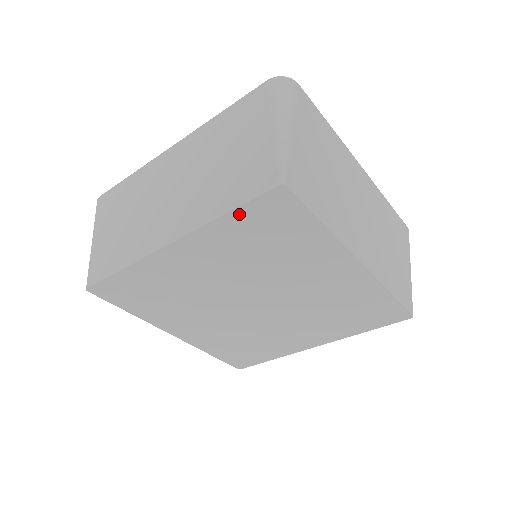
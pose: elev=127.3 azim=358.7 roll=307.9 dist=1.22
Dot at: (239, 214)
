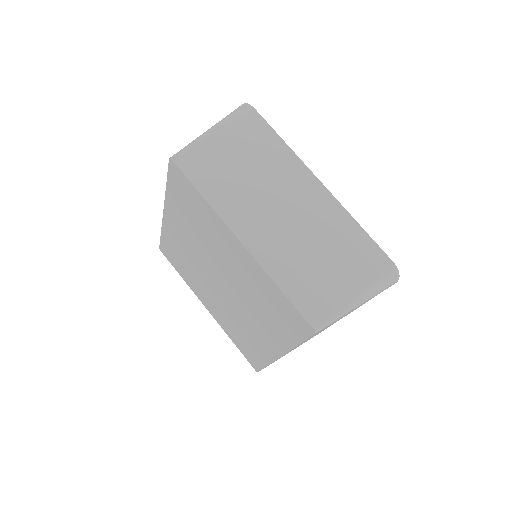
Dot at: (284, 298)
